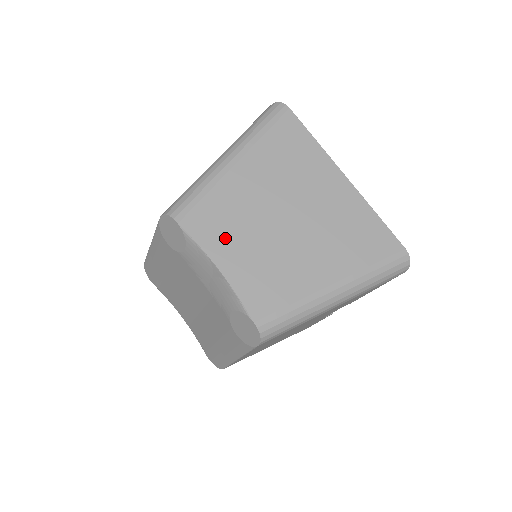
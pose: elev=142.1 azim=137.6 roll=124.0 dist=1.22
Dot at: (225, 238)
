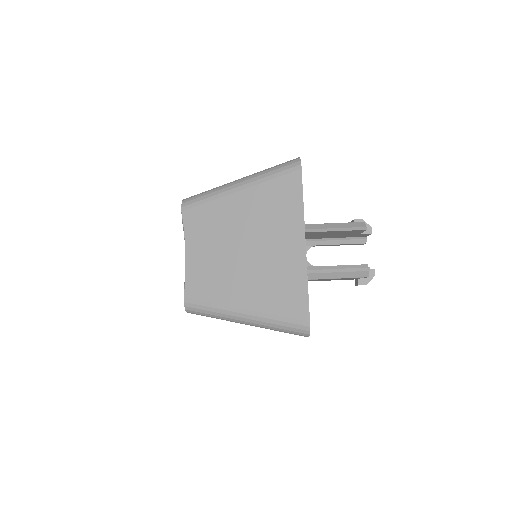
Dot at: (201, 237)
